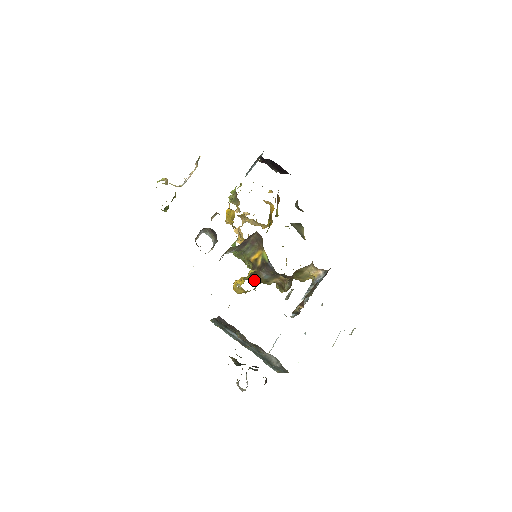
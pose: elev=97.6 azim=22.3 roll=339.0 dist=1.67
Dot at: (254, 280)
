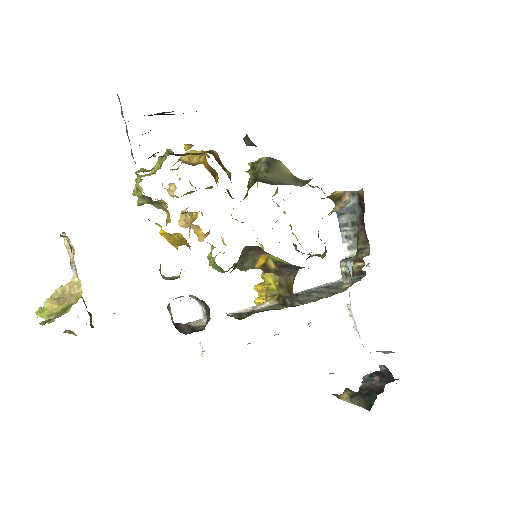
Dot at: (293, 301)
